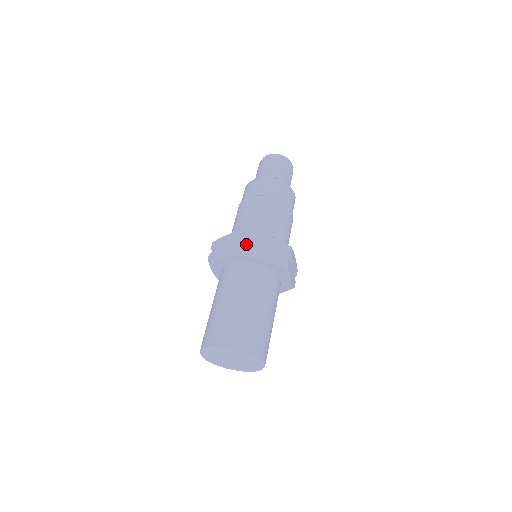
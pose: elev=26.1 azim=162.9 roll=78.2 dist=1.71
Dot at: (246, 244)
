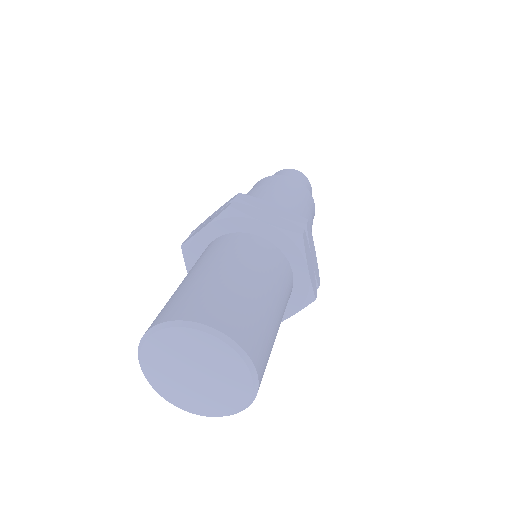
Dot at: occluded
